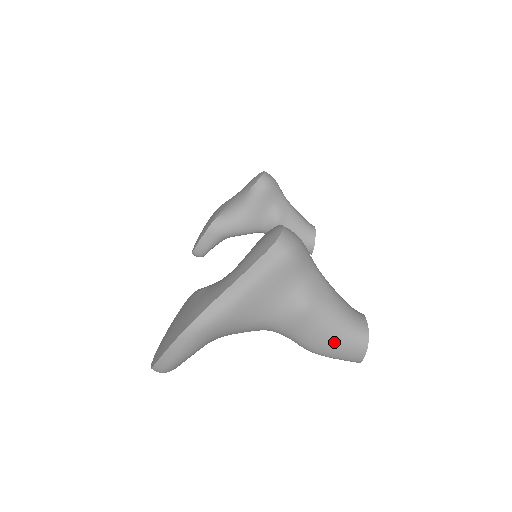
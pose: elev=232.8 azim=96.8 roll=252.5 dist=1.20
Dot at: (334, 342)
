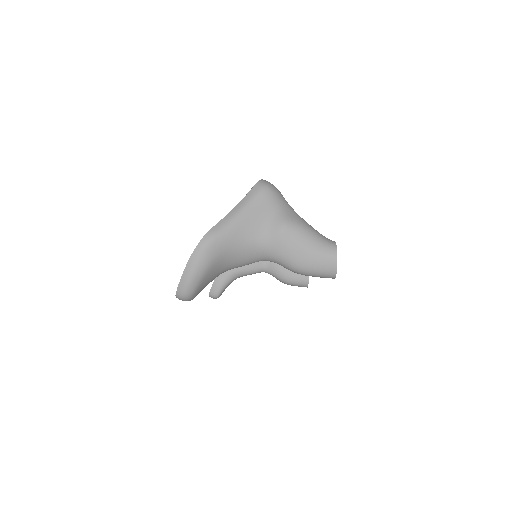
Dot at: (311, 253)
